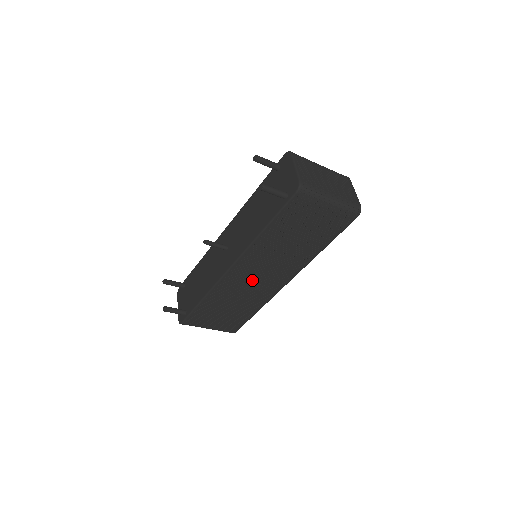
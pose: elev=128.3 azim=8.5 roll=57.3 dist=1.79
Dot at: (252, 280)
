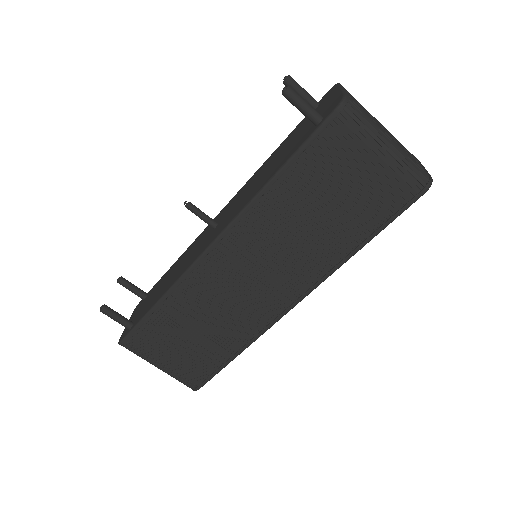
Dot at: (240, 282)
